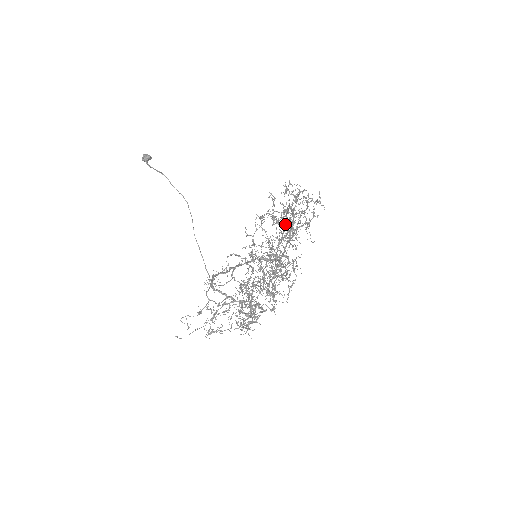
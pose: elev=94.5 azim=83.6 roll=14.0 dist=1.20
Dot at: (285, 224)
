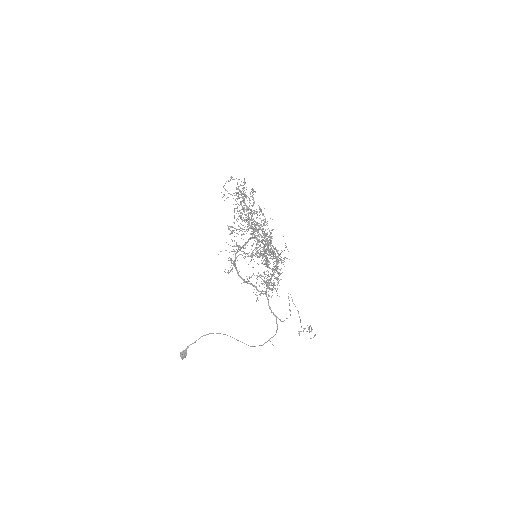
Dot at: occluded
